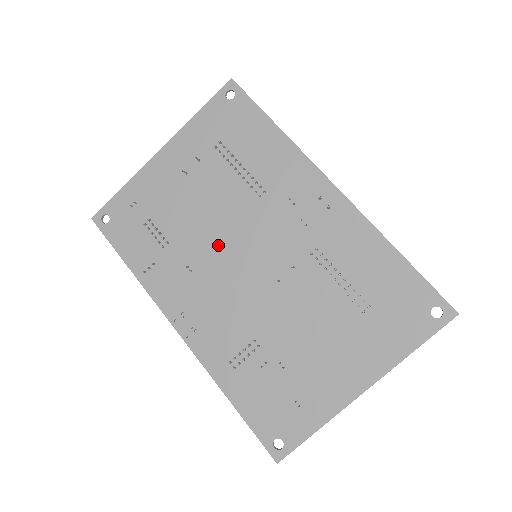
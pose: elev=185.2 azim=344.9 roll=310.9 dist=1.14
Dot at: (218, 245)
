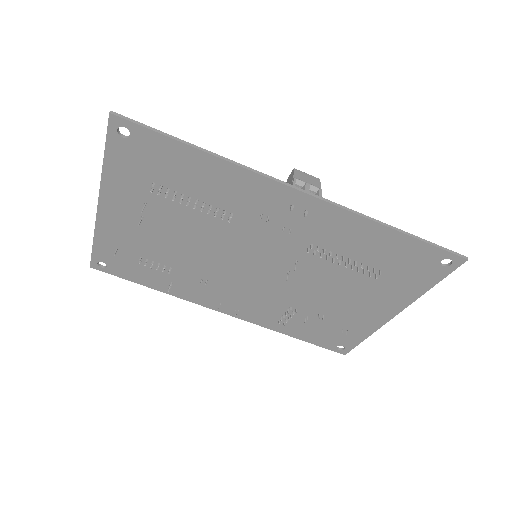
Dot at: (217, 261)
